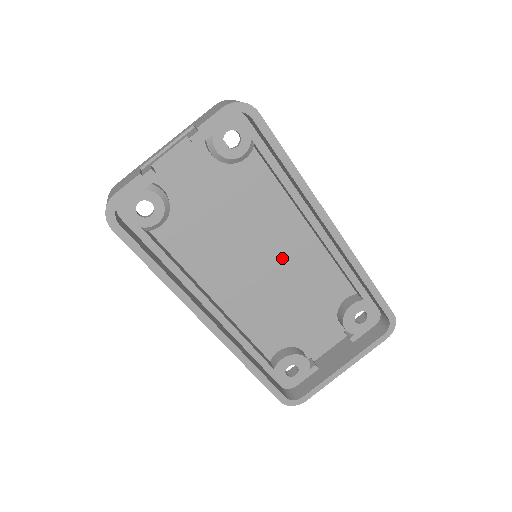
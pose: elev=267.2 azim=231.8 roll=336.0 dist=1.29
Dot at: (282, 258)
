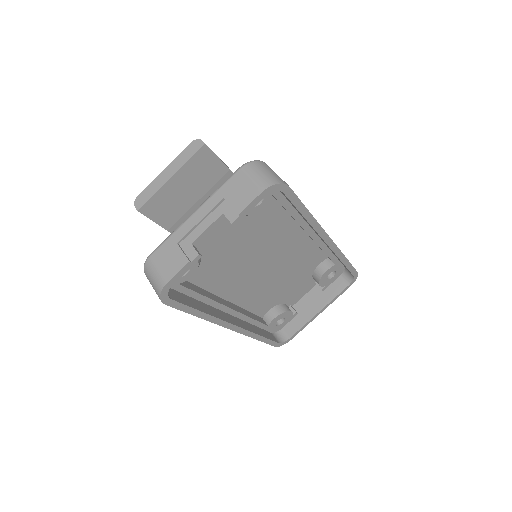
Dot at: (279, 256)
